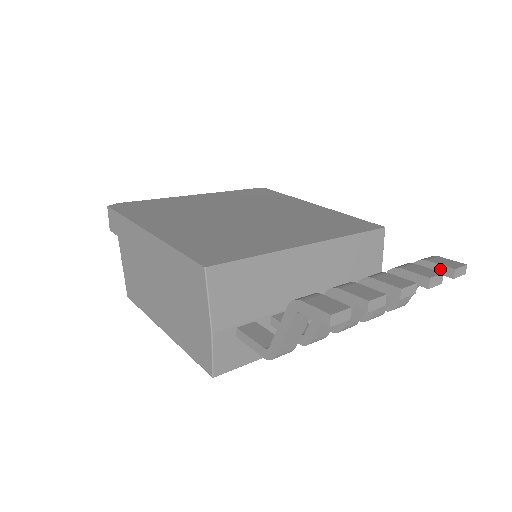
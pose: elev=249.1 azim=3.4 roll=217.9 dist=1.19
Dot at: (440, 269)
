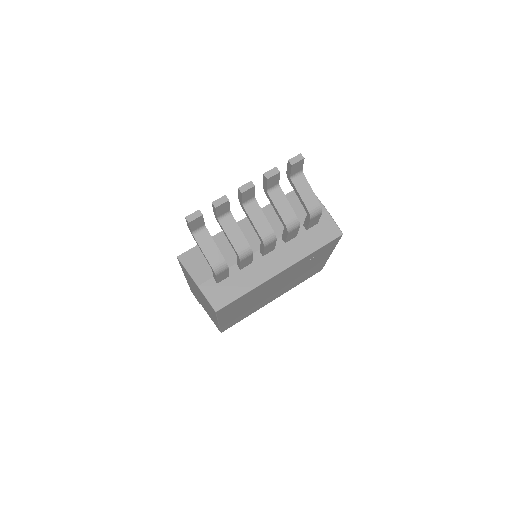
Dot at: (289, 168)
